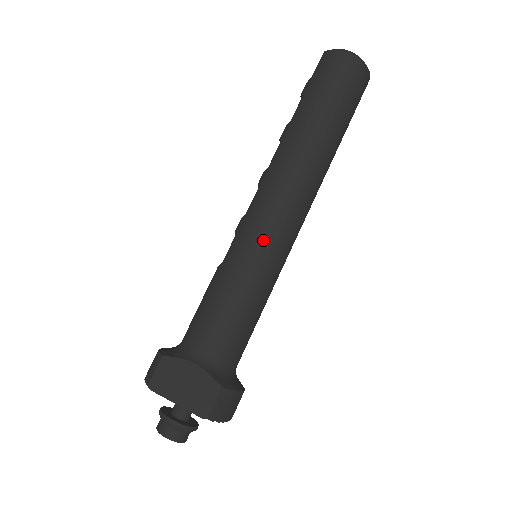
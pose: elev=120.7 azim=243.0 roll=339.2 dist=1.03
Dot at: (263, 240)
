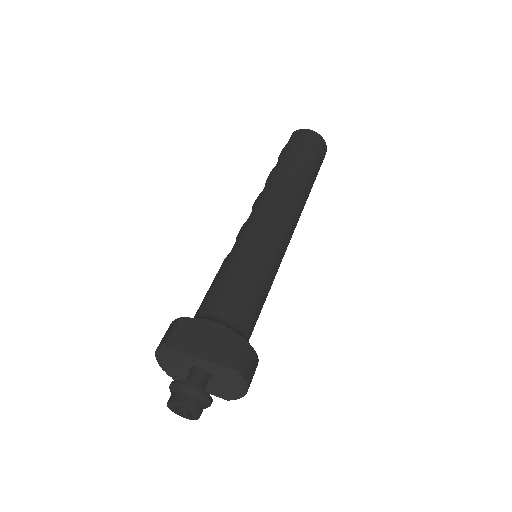
Dot at: (267, 232)
